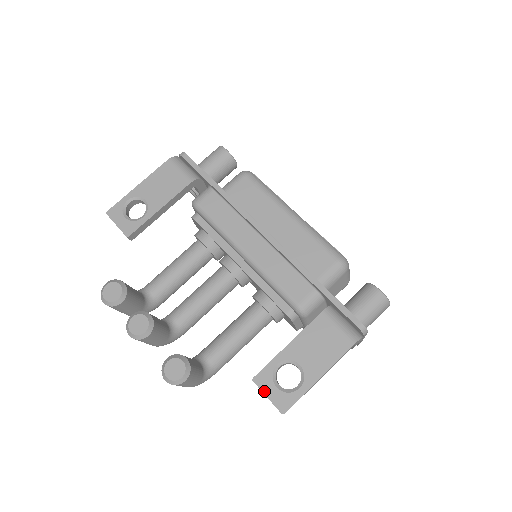
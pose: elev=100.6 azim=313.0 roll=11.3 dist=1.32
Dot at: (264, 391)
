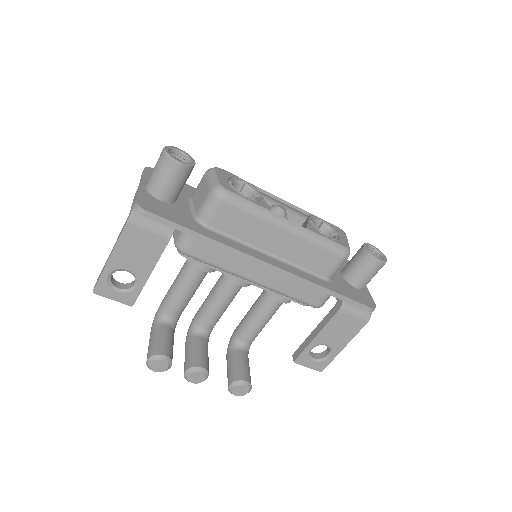
Dot at: (305, 365)
